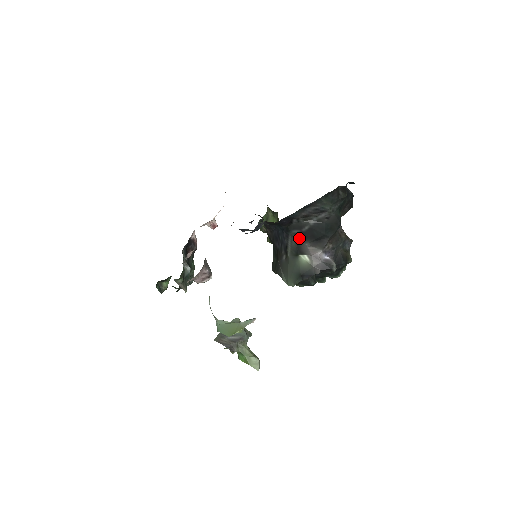
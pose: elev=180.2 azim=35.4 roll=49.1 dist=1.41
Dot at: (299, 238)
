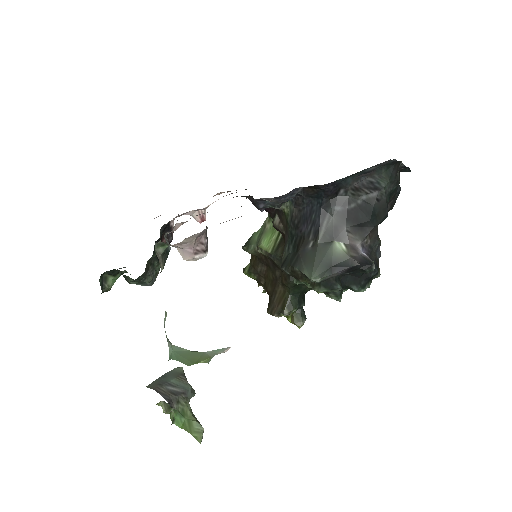
Dot at: (339, 218)
